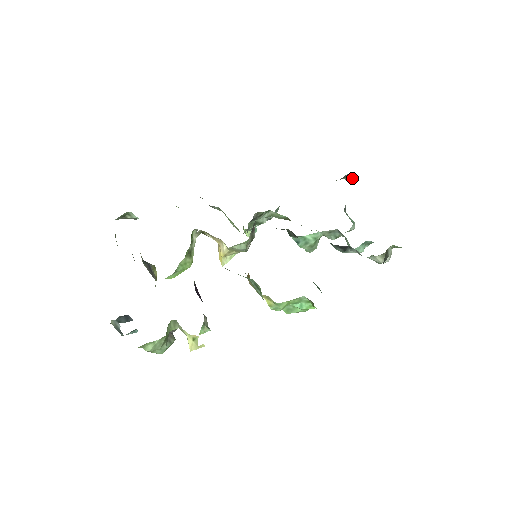
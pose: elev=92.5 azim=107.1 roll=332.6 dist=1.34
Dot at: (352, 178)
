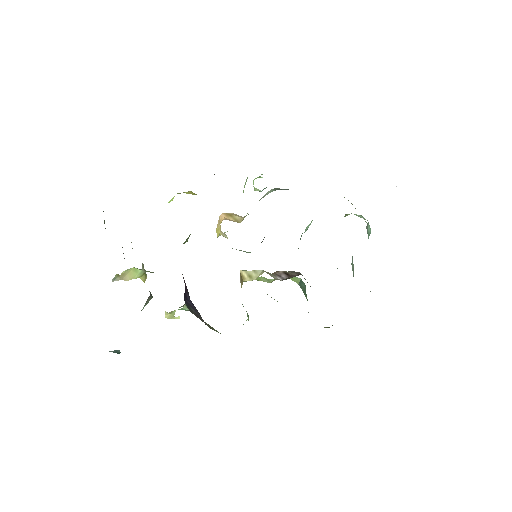
Dot at: occluded
